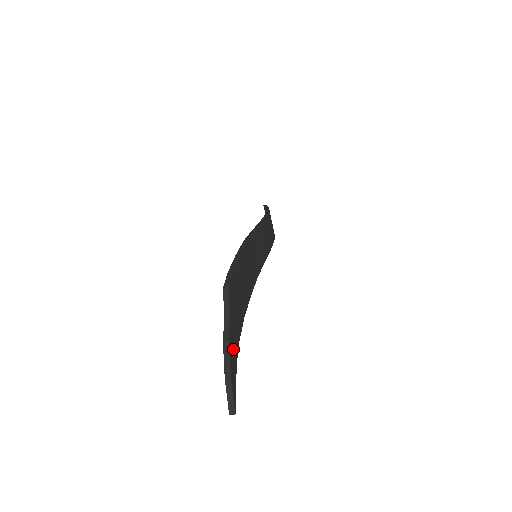
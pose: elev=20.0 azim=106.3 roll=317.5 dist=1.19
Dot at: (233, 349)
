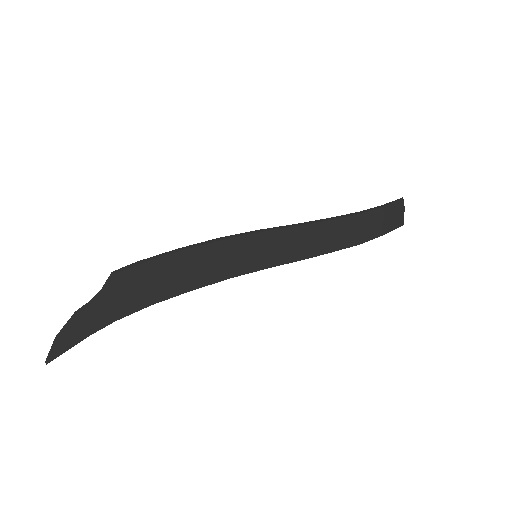
Dot at: (89, 322)
